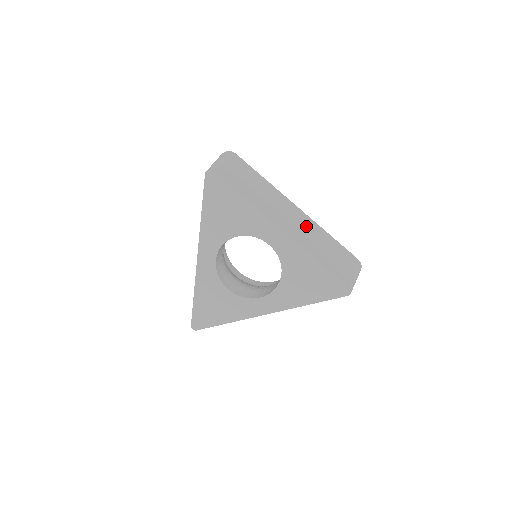
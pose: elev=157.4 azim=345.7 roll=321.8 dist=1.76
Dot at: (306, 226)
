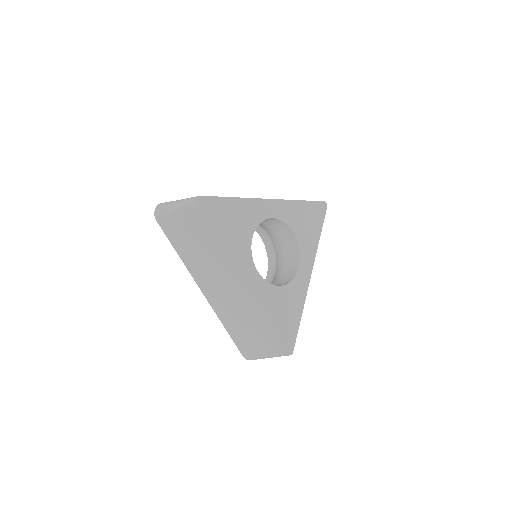
Dot at: occluded
